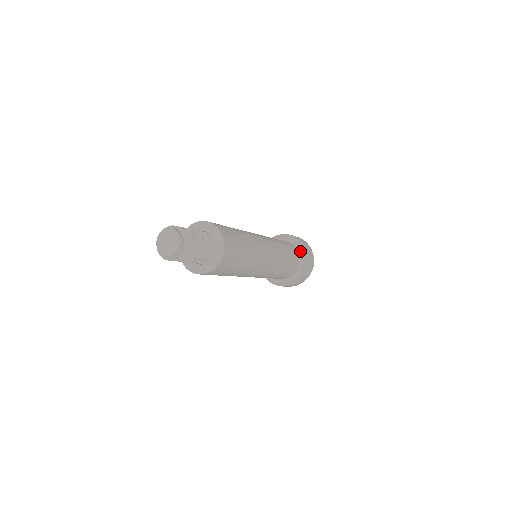
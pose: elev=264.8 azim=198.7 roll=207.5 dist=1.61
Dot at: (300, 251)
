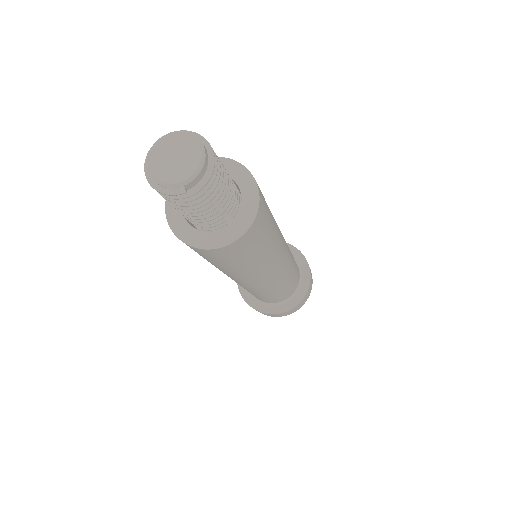
Dot at: (300, 286)
